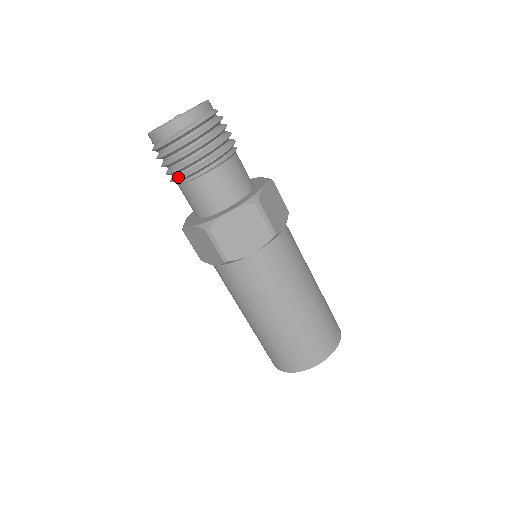
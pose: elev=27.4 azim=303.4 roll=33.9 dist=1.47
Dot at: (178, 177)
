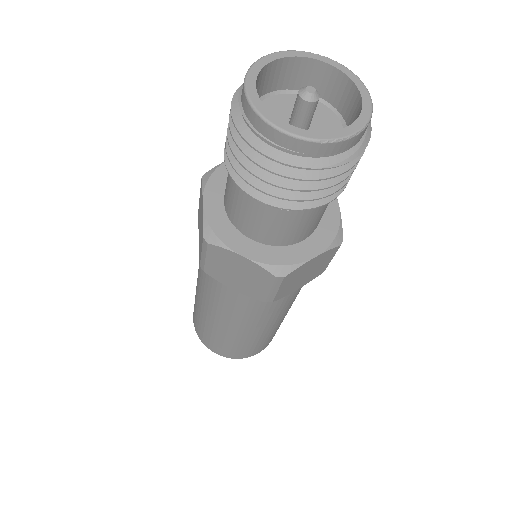
Dot at: (276, 203)
